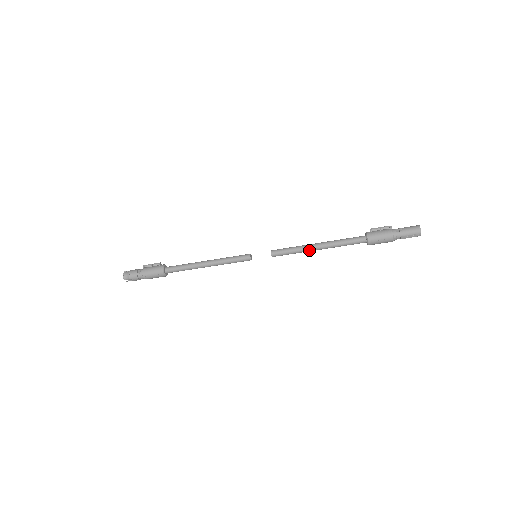
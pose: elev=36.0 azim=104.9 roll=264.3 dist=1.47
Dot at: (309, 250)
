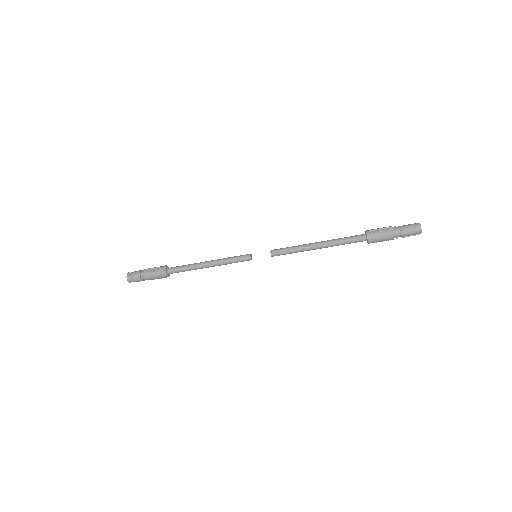
Dot at: (309, 250)
